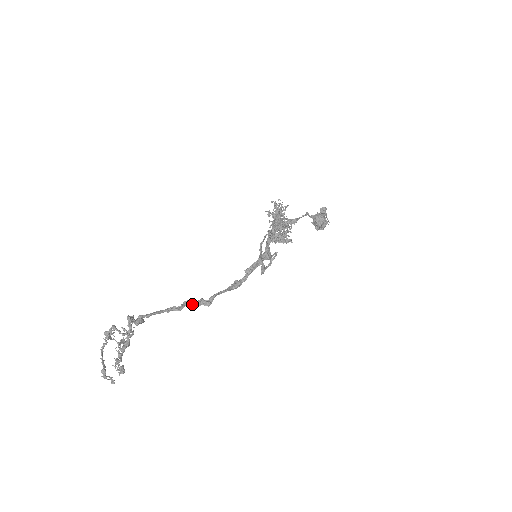
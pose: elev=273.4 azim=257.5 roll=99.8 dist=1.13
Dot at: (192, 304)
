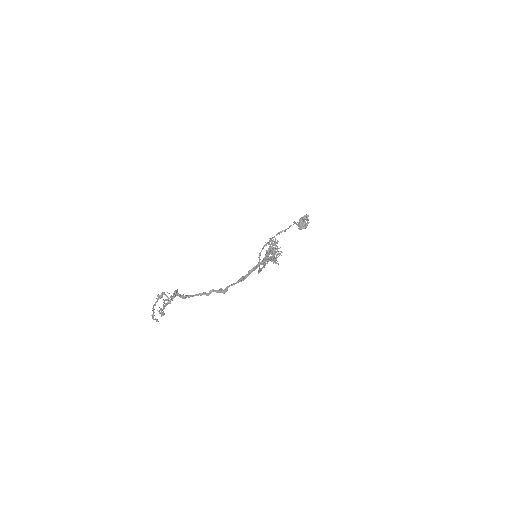
Dot at: occluded
